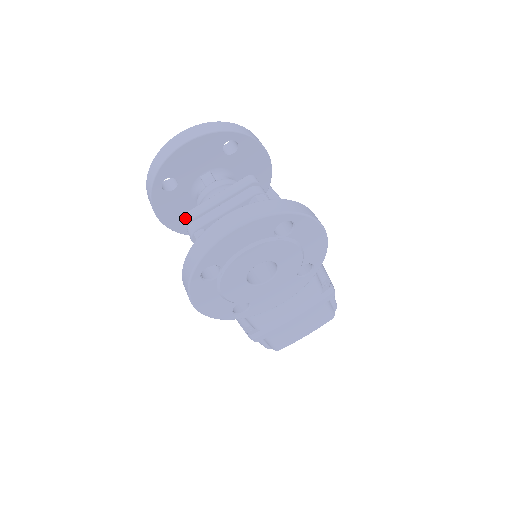
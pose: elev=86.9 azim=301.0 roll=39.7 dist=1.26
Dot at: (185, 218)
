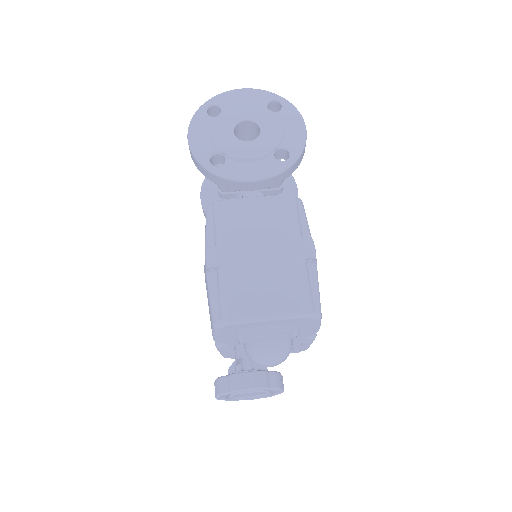
Dot at: occluded
